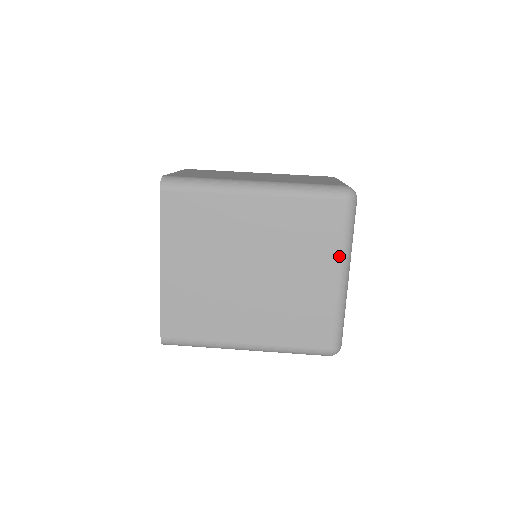
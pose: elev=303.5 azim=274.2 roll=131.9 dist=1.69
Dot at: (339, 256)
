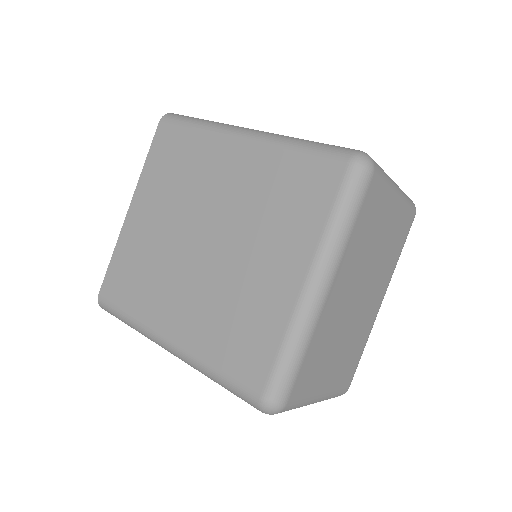
Dot at: (315, 247)
